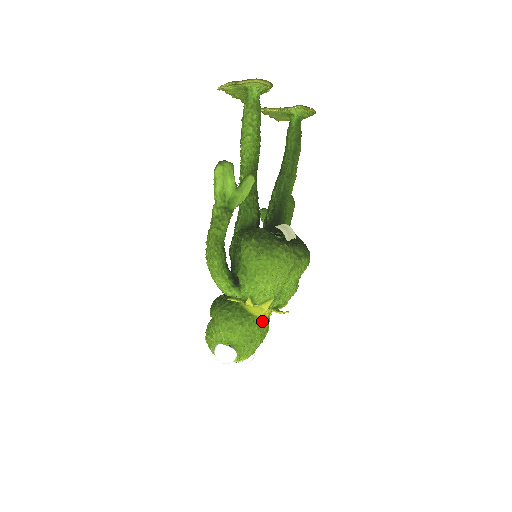
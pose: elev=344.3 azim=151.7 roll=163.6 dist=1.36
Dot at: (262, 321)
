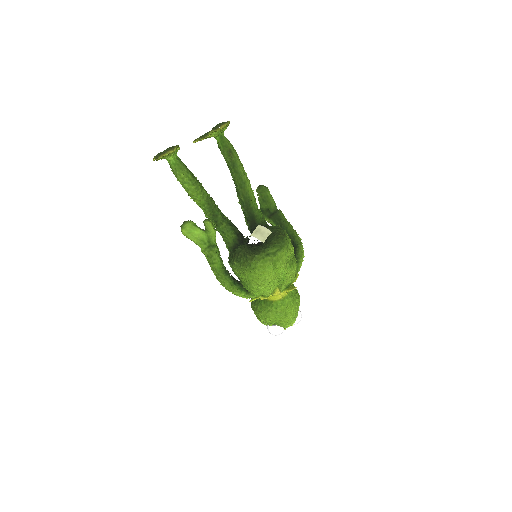
Dot at: (284, 300)
